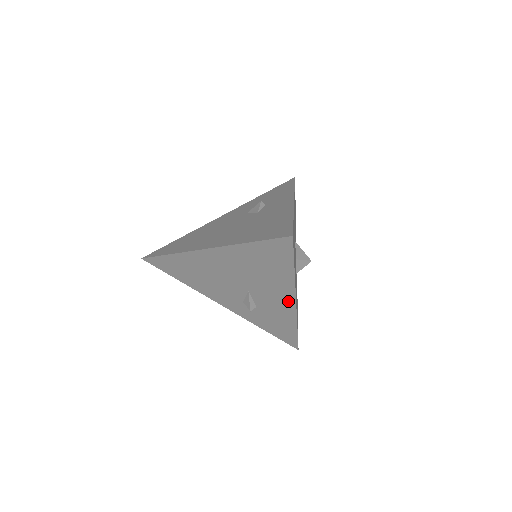
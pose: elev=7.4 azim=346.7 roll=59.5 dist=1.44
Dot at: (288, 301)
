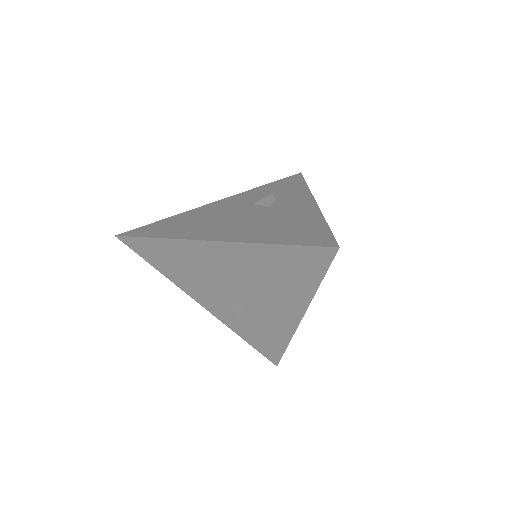
Dot at: (292, 316)
